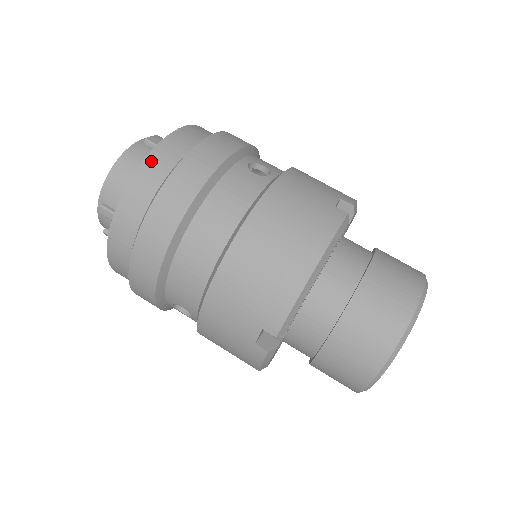
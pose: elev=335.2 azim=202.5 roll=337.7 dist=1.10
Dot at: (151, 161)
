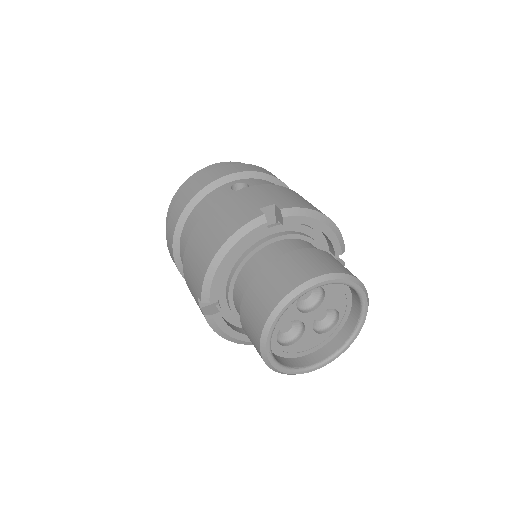
Dot at: (183, 186)
